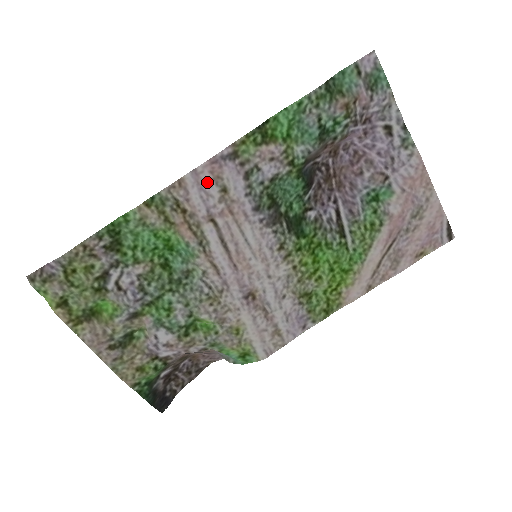
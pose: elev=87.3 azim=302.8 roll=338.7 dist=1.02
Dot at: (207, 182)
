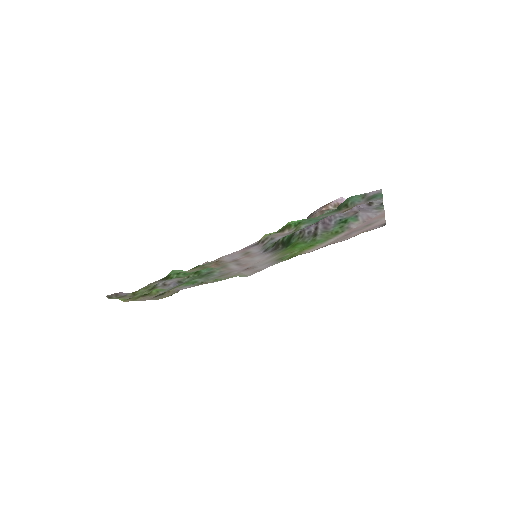
Dot at: (237, 254)
